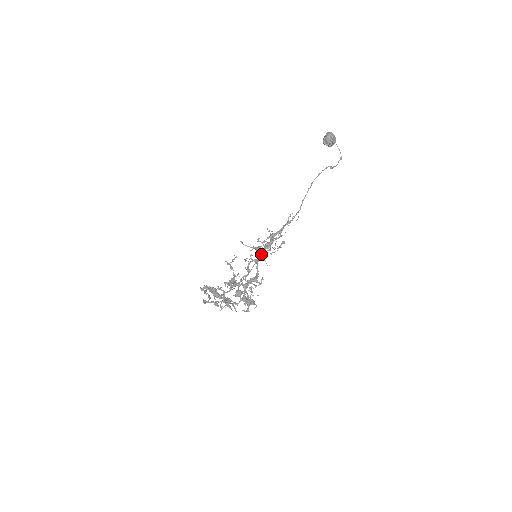
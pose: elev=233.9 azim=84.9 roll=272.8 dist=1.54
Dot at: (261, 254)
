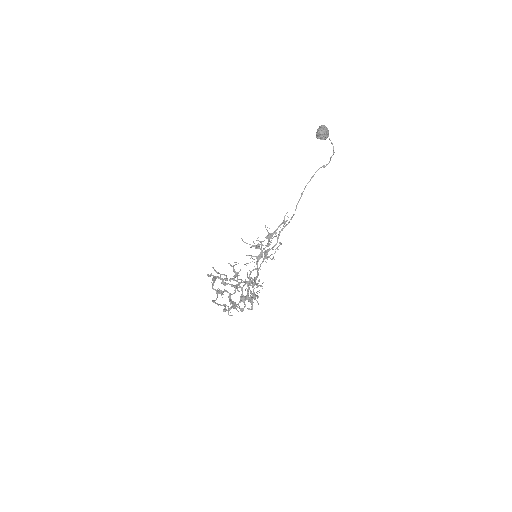
Dot at: (260, 254)
